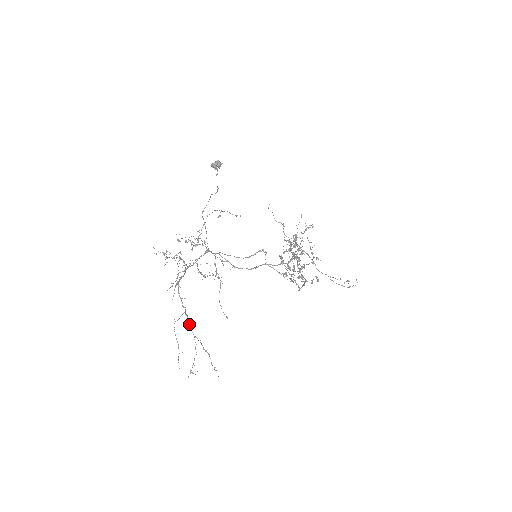
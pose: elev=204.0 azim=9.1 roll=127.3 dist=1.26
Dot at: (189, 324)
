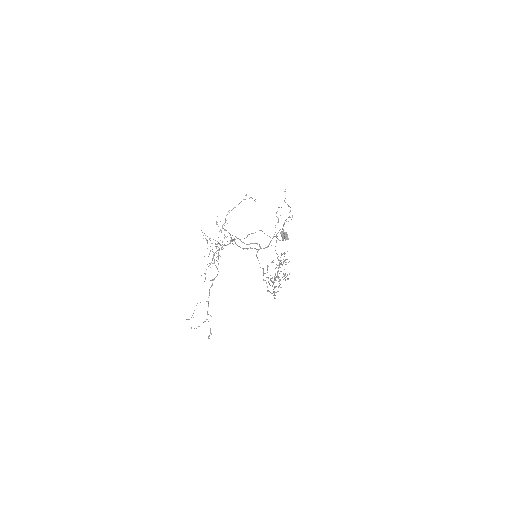
Dot at: occluded
